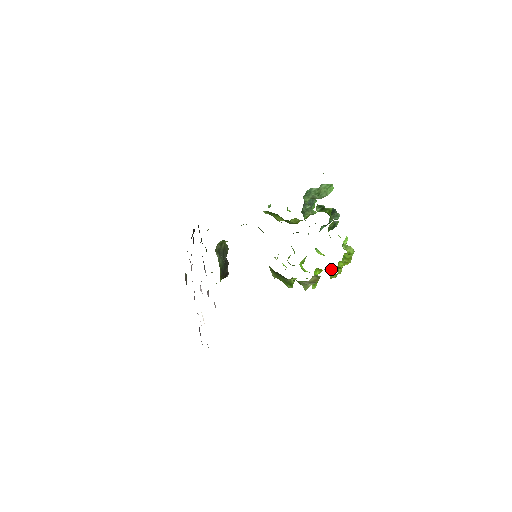
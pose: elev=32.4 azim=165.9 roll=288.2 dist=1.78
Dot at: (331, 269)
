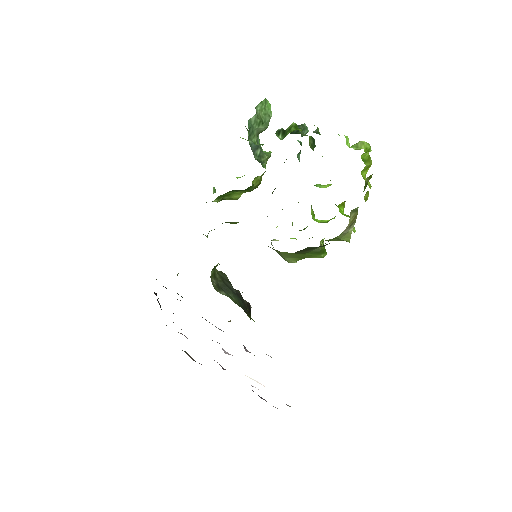
Dot at: (364, 187)
